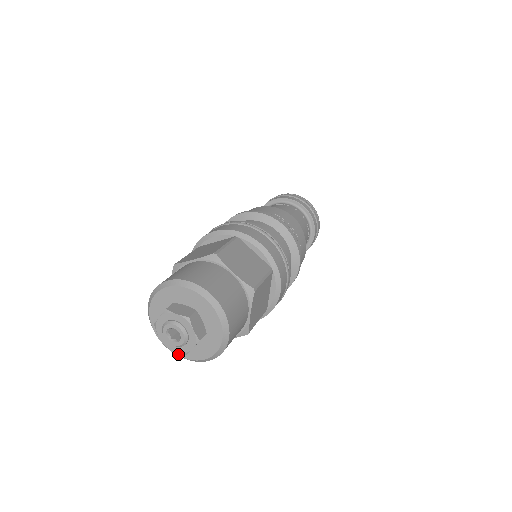
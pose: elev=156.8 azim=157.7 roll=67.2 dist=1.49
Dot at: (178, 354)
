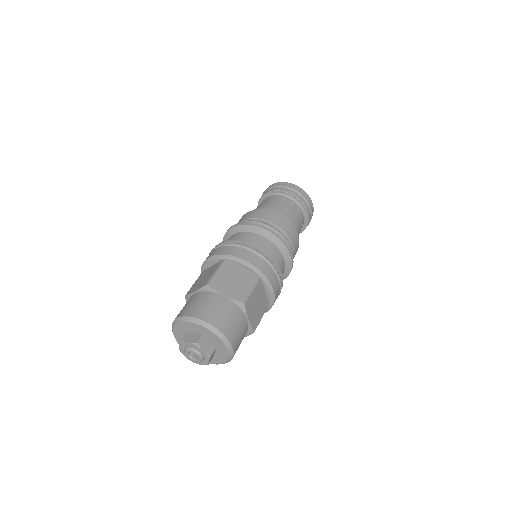
Dot at: occluded
